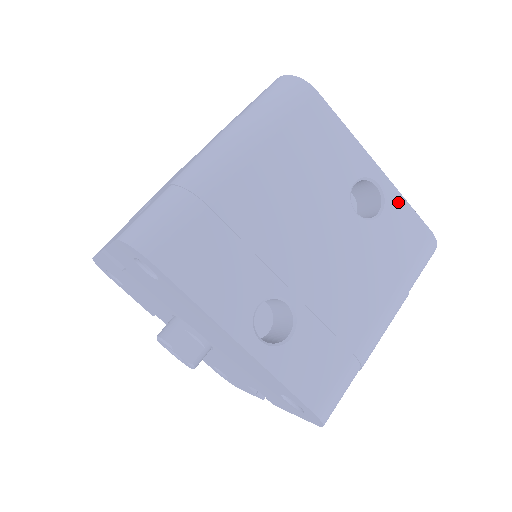
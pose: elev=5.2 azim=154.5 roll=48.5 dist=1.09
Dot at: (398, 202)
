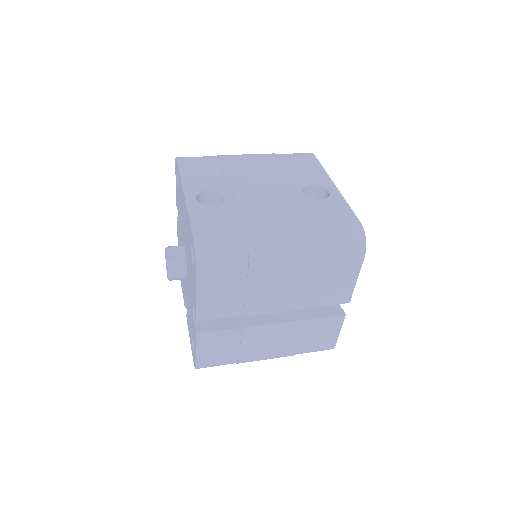
Dot at: (340, 201)
